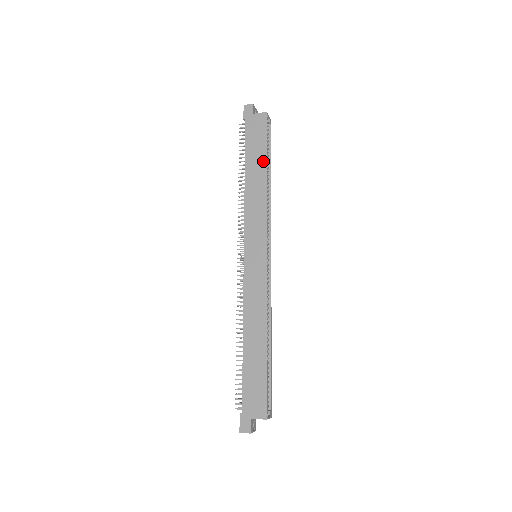
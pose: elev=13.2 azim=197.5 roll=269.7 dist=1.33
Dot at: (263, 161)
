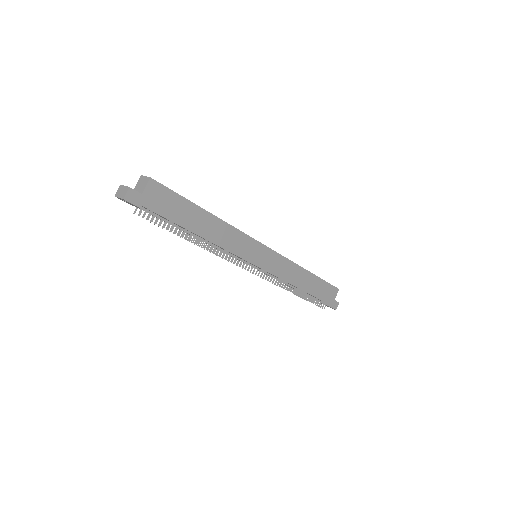
Dot at: (198, 211)
